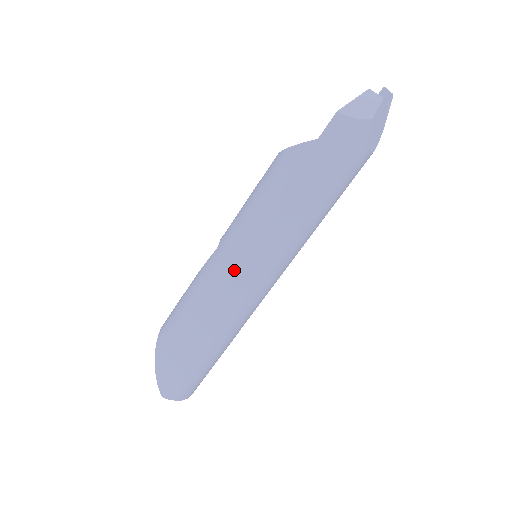
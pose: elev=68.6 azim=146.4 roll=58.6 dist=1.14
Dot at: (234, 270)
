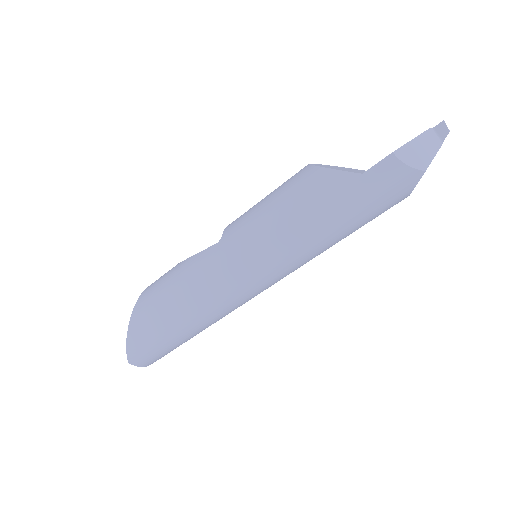
Dot at: (233, 274)
